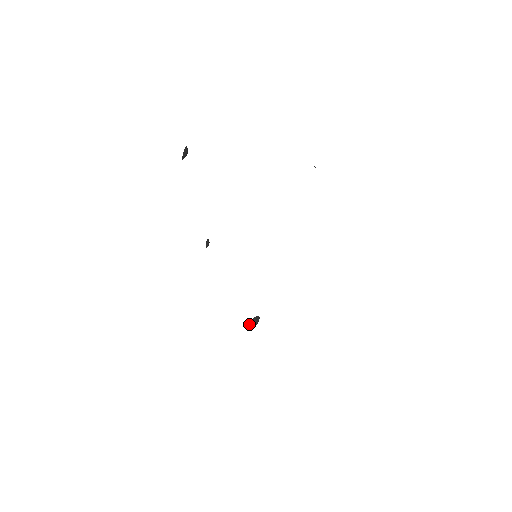
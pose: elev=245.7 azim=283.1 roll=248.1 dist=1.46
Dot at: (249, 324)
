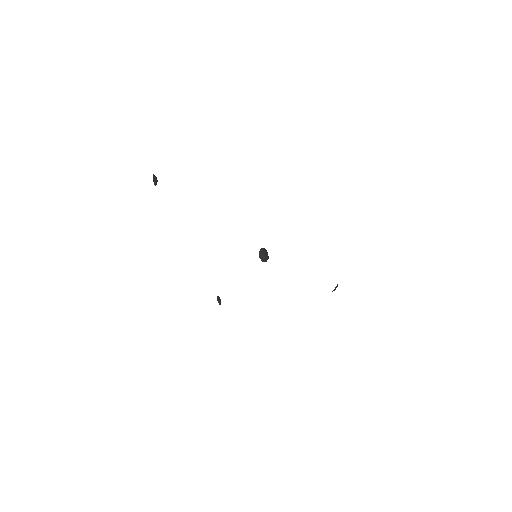
Dot at: (259, 256)
